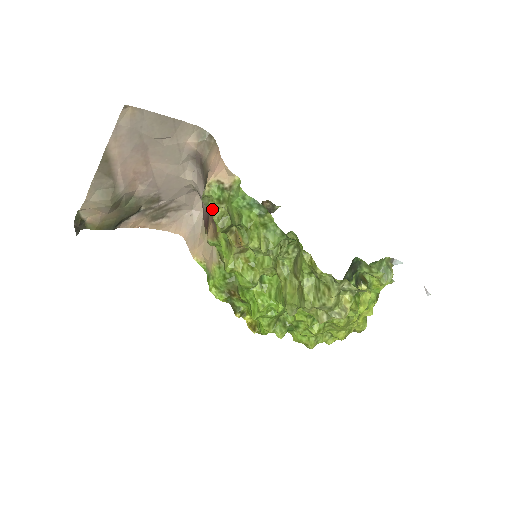
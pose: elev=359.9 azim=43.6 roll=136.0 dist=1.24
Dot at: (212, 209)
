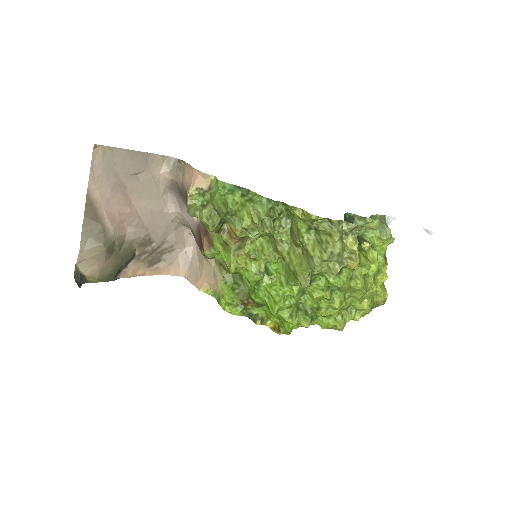
Dot at: (199, 216)
